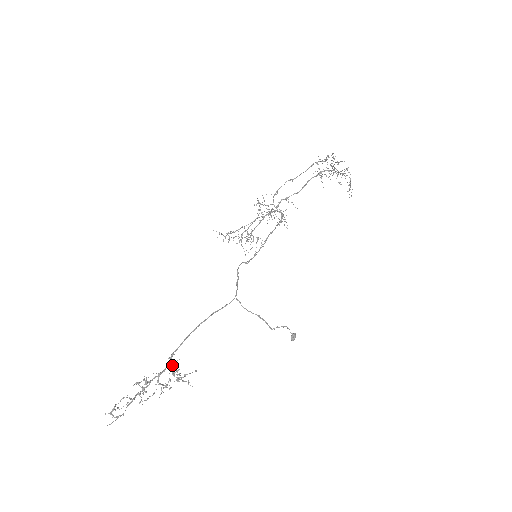
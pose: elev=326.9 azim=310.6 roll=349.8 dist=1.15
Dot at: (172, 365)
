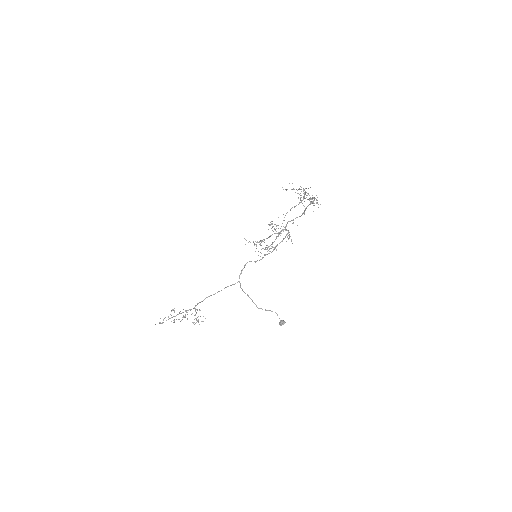
Dot at: (195, 310)
